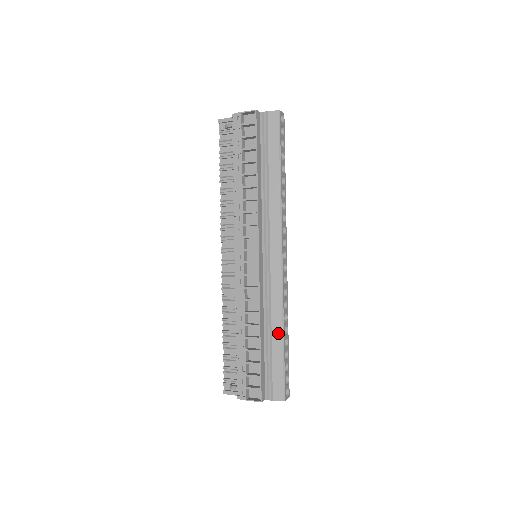
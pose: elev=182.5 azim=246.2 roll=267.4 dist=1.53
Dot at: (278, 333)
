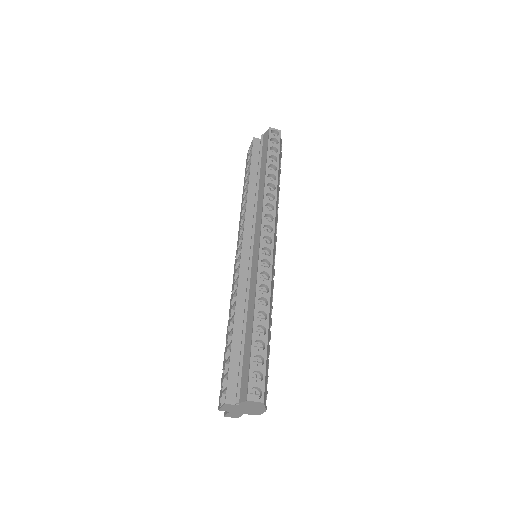
Dot at: (250, 319)
